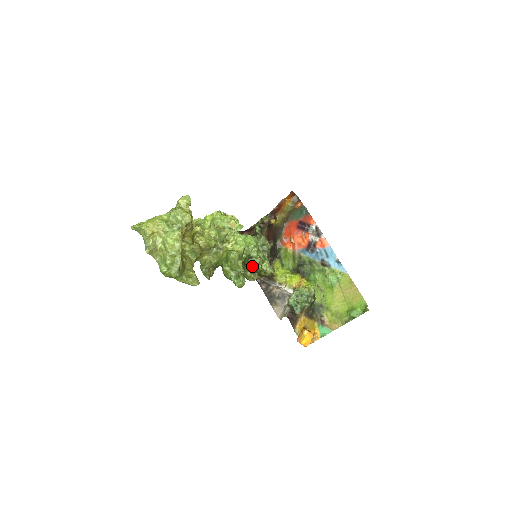
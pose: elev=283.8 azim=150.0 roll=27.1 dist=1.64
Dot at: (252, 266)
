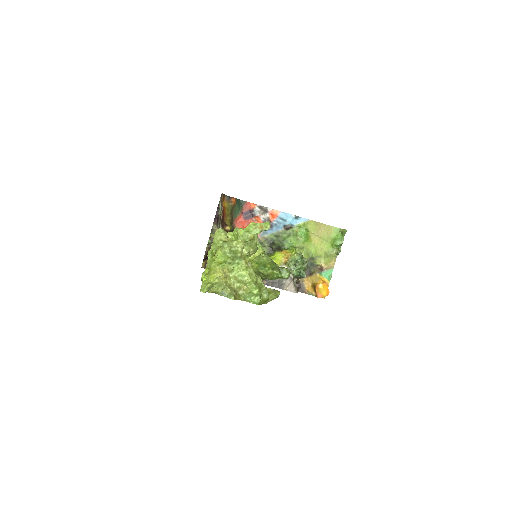
Dot at: occluded
